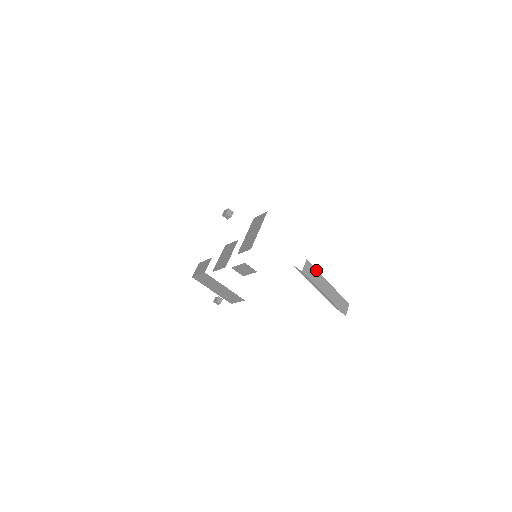
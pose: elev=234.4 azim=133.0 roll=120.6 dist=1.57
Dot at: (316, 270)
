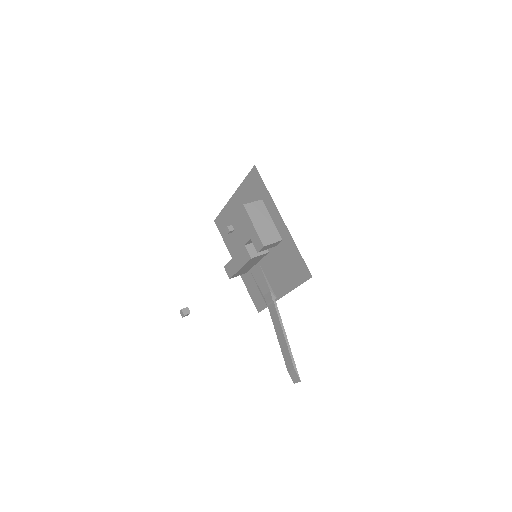
Dot at: occluded
